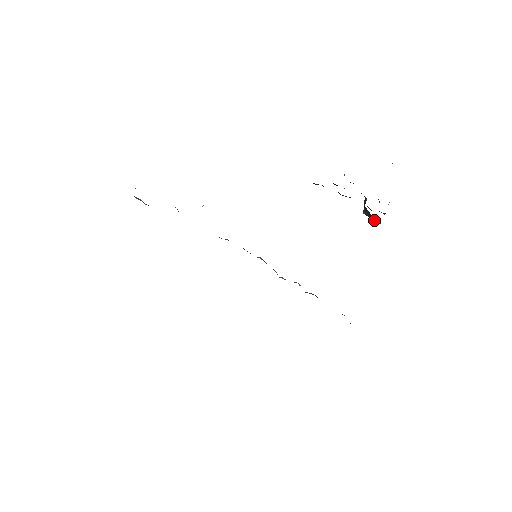
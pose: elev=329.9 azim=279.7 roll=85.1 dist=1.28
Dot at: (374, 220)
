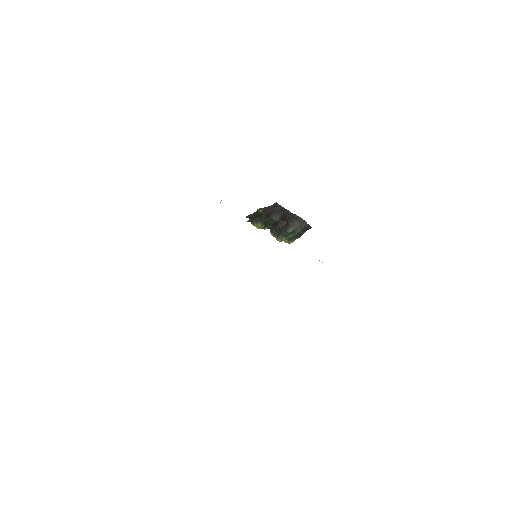
Dot at: (299, 228)
